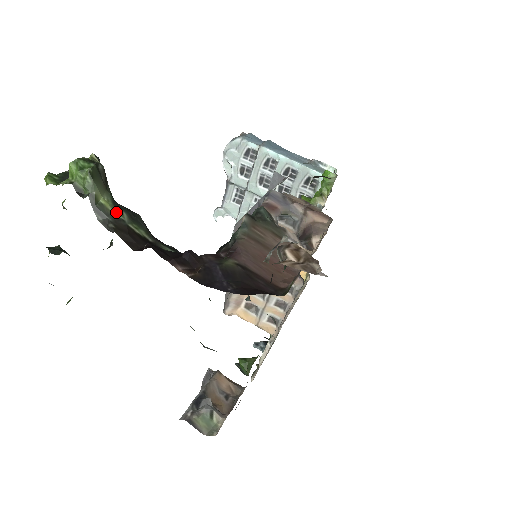
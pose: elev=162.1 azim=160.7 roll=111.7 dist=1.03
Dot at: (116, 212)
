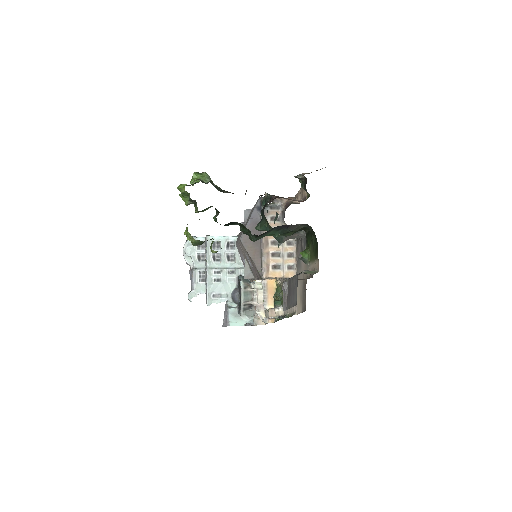
Dot at: occluded
